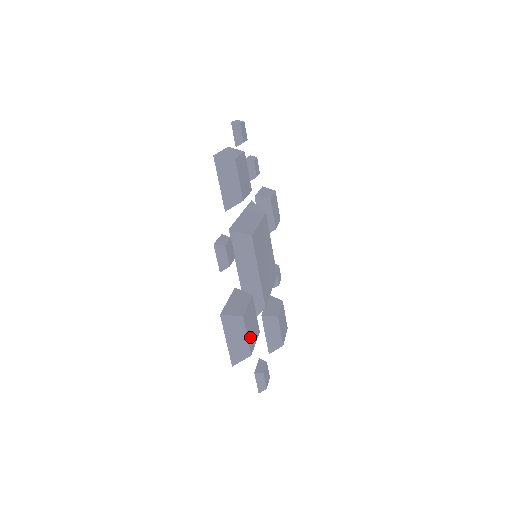
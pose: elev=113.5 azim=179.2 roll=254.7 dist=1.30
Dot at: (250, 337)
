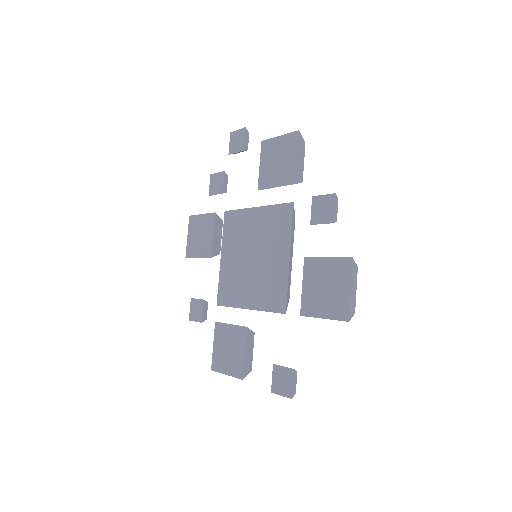
Dot at: occluded
